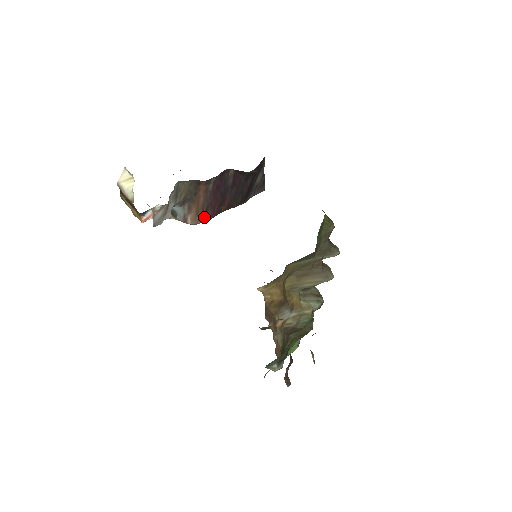
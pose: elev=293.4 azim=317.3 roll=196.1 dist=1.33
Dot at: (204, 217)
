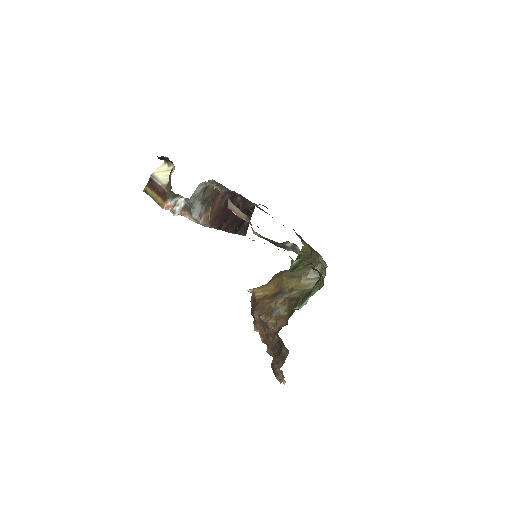
Dot at: (213, 223)
